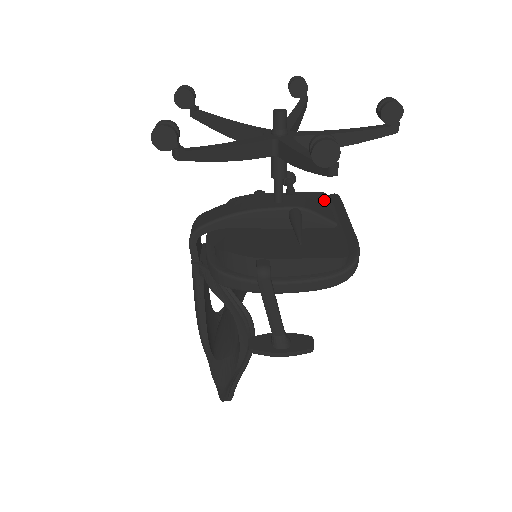
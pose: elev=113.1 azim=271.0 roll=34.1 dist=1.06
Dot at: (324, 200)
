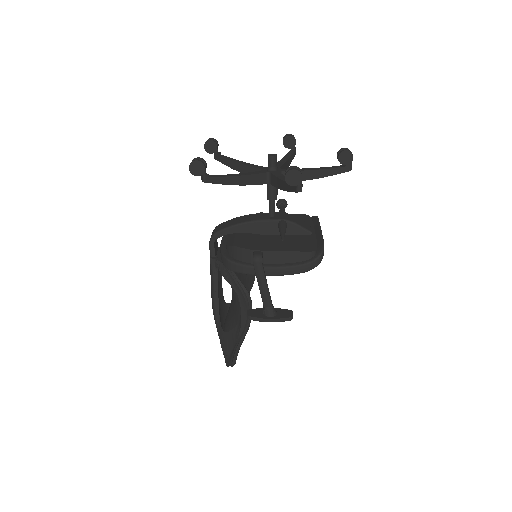
Dot at: (307, 219)
